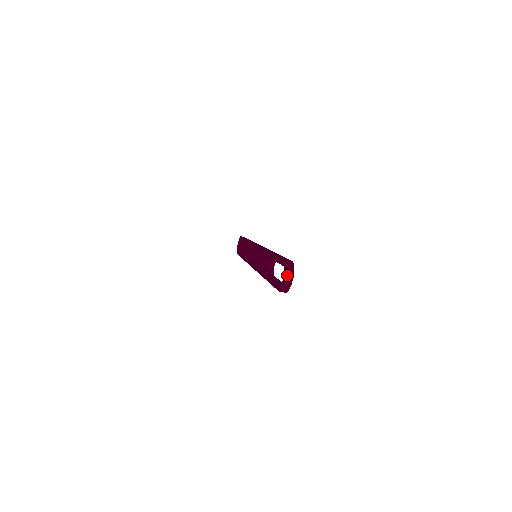
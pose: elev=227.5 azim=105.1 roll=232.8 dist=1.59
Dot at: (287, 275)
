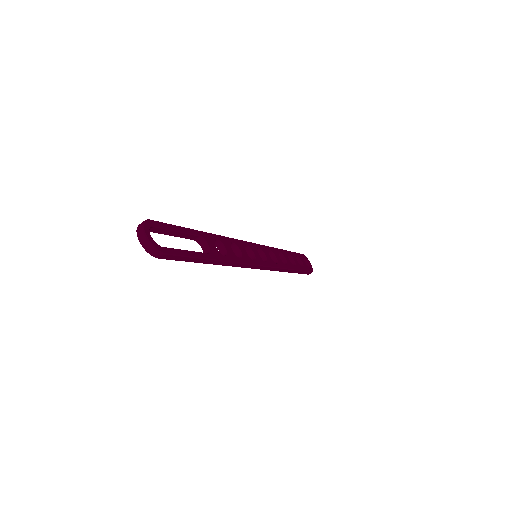
Dot at: (138, 235)
